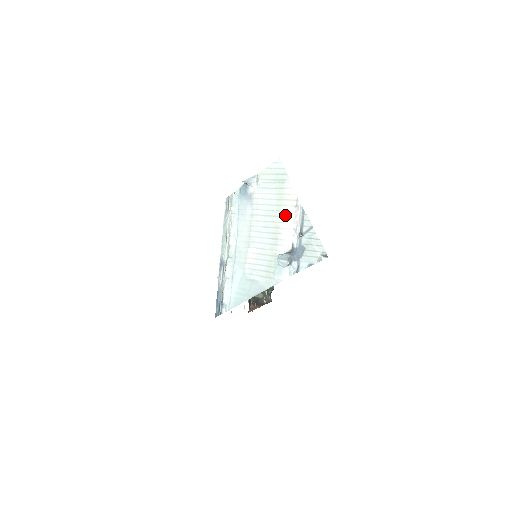
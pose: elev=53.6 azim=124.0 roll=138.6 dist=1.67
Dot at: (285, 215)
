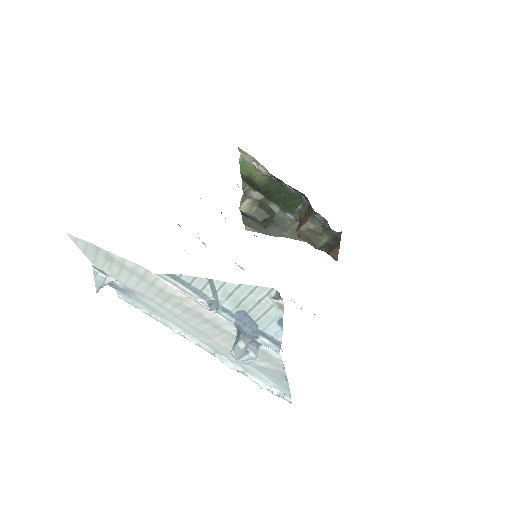
Dot at: (170, 293)
